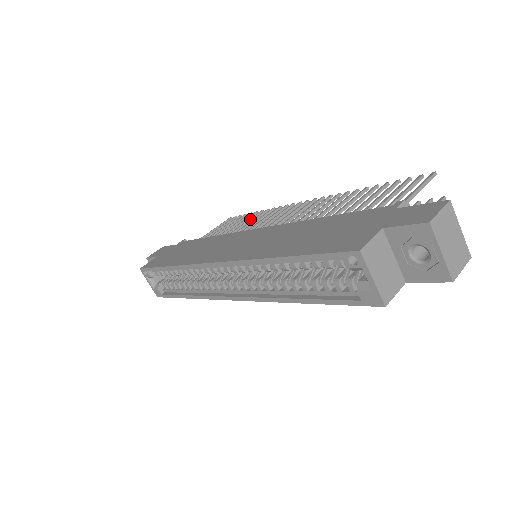
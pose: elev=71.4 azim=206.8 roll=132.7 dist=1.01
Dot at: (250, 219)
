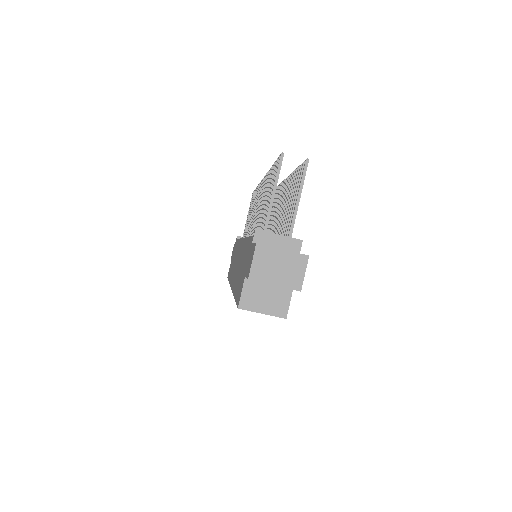
Dot at: (253, 203)
